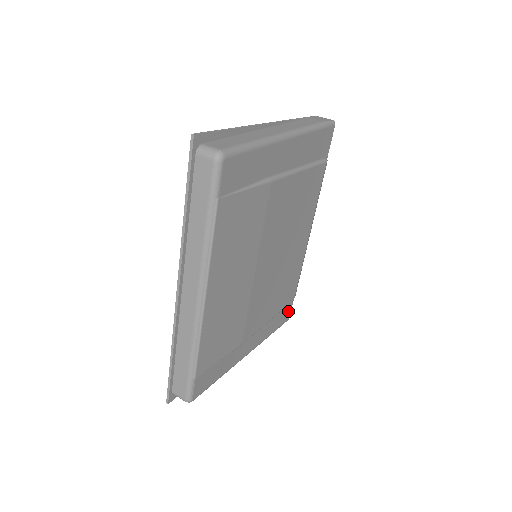
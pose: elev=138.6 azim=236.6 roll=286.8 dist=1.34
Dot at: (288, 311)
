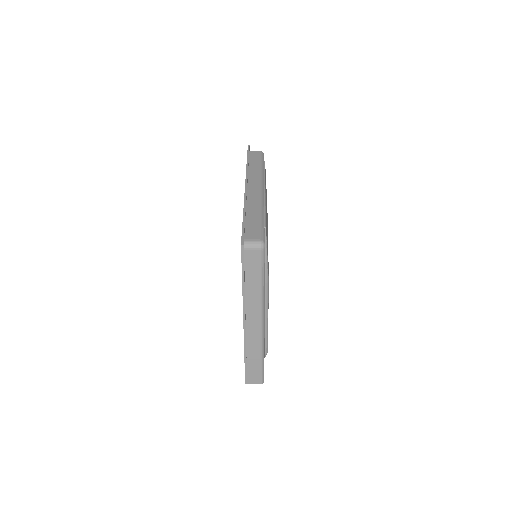
Dot at: occluded
